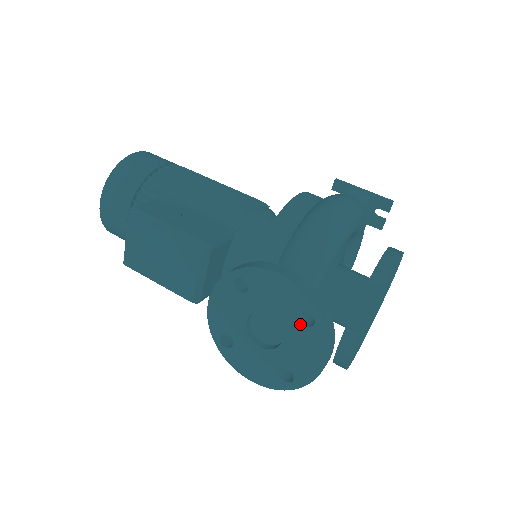
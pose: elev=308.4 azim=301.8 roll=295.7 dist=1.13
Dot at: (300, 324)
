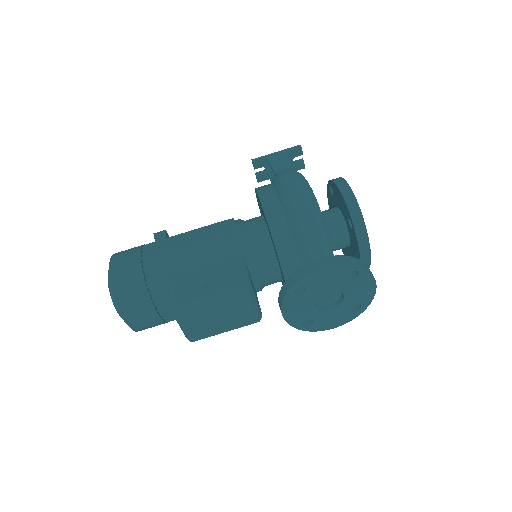
Dot at: (350, 280)
